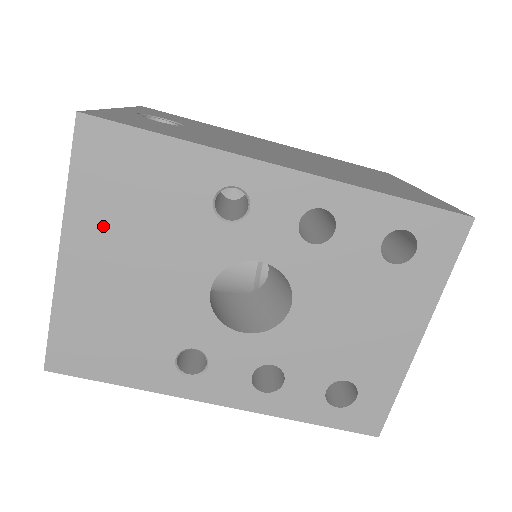
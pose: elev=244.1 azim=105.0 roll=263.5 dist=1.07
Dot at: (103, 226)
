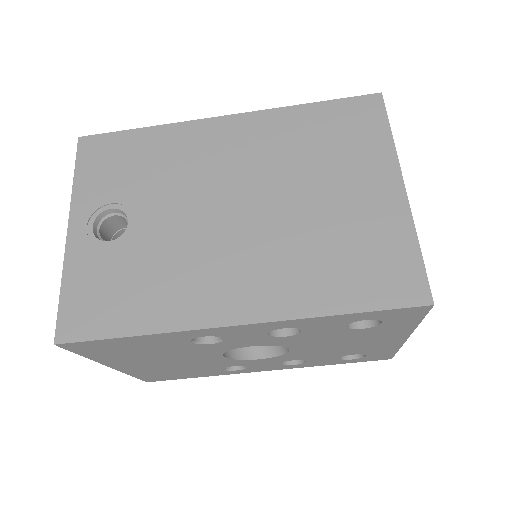
Dot at: (126, 359)
